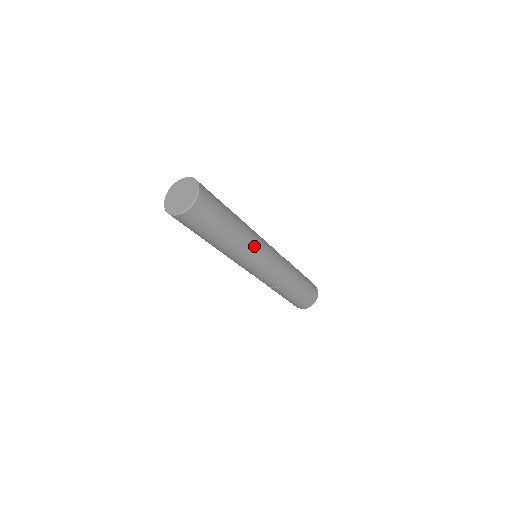
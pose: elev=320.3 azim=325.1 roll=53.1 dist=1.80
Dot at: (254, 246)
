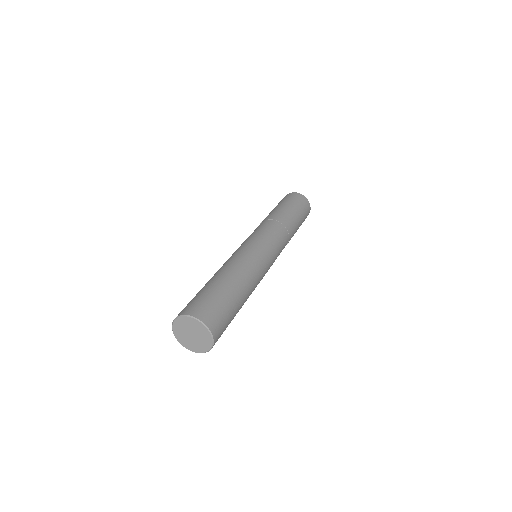
Dot at: (259, 270)
